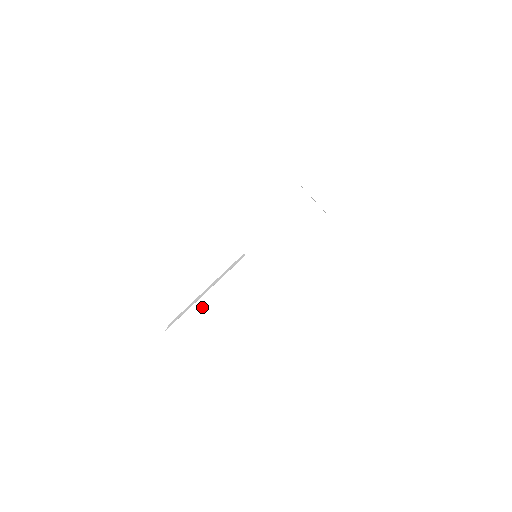
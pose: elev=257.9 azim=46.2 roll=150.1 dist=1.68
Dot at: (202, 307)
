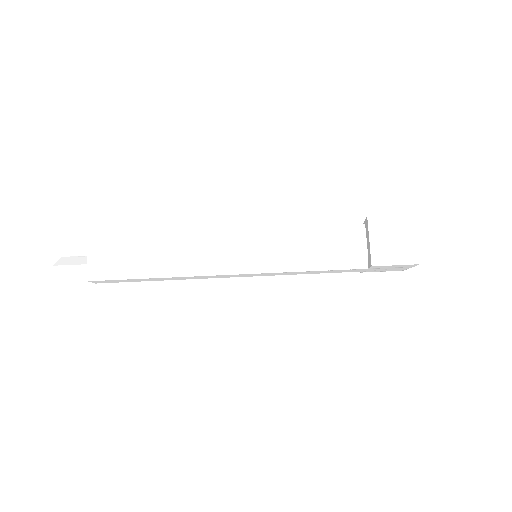
Dot at: (152, 257)
